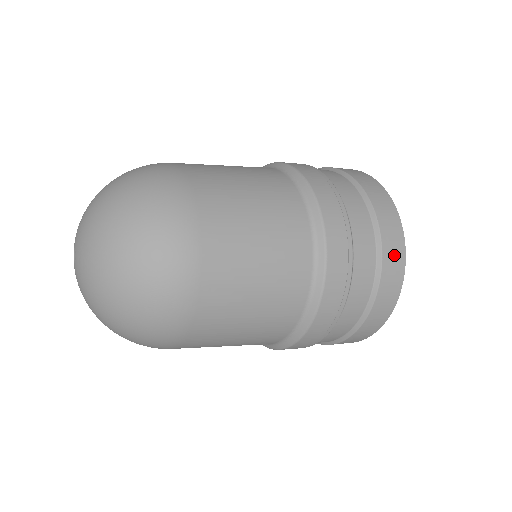
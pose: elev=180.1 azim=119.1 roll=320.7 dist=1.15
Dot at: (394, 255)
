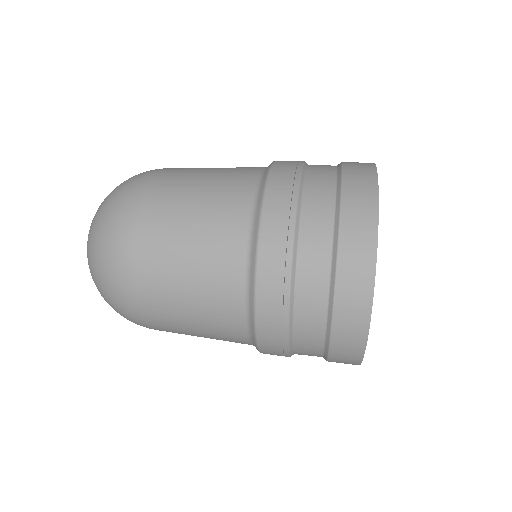
Dot at: (356, 262)
